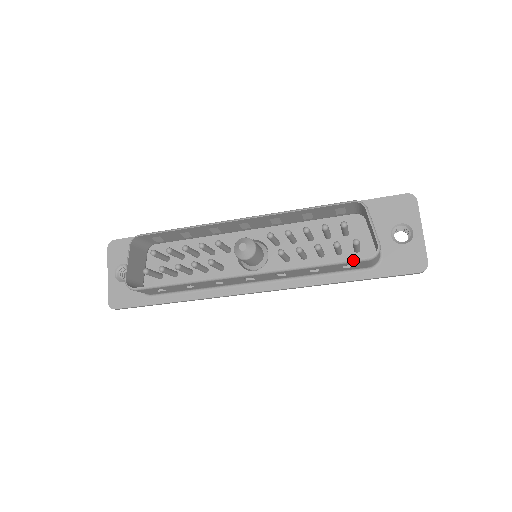
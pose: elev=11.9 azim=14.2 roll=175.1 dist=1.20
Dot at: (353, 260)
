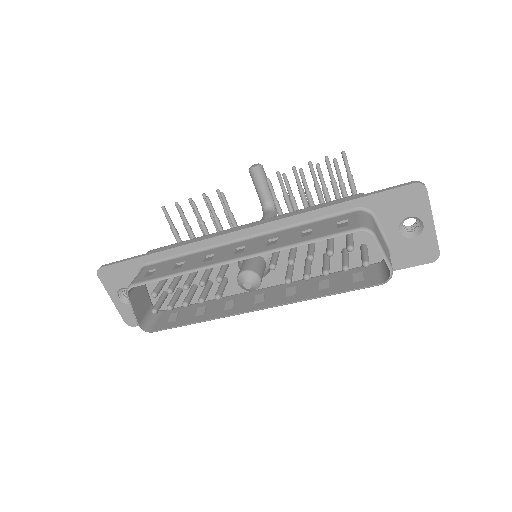
Dot at: occluded
